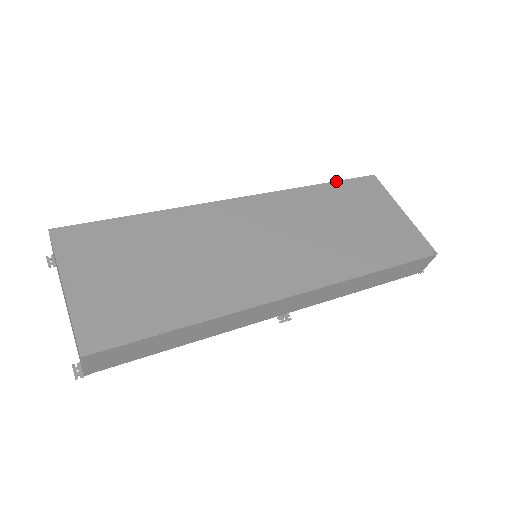
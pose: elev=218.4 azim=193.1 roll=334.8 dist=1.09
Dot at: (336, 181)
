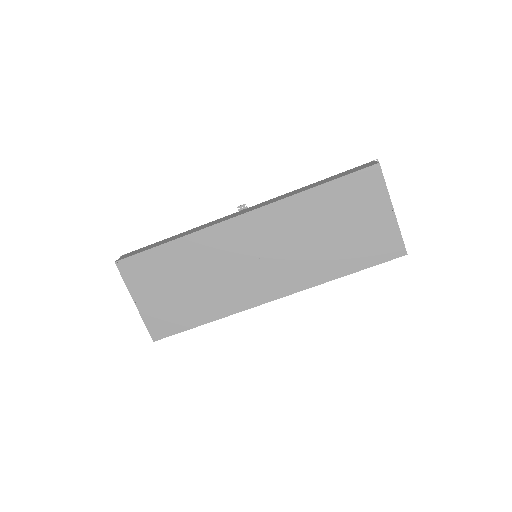
Dot at: (334, 180)
